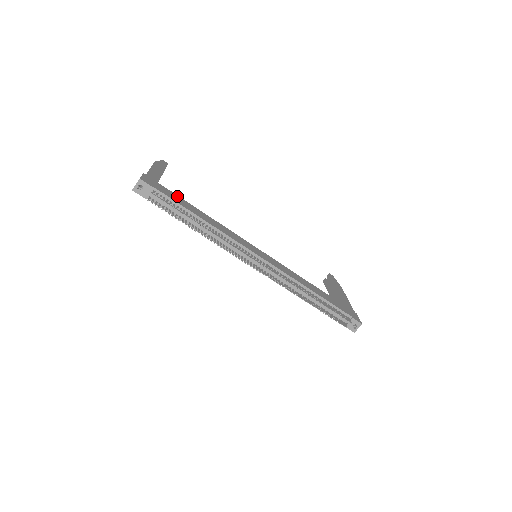
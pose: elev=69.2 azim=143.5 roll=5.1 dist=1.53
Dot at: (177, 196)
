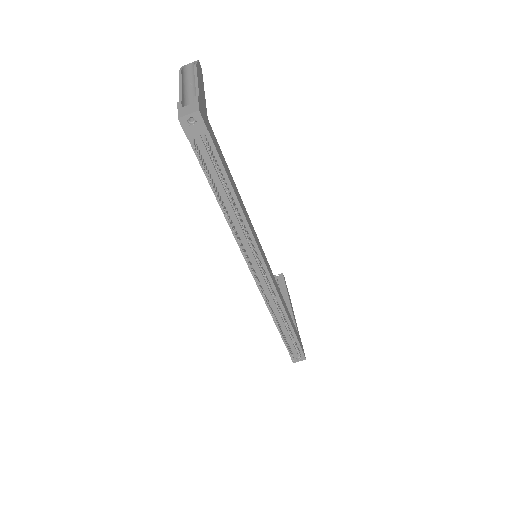
Dot at: (220, 149)
